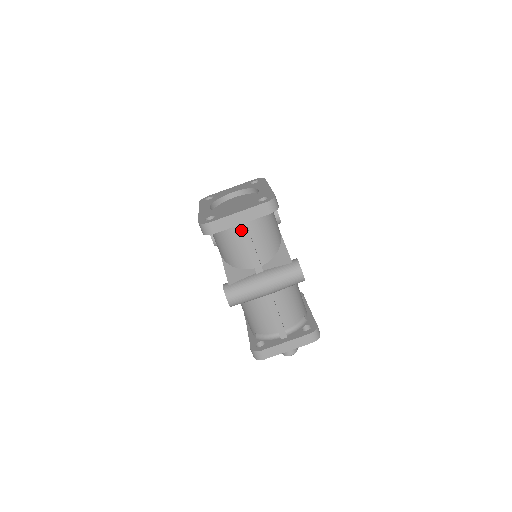
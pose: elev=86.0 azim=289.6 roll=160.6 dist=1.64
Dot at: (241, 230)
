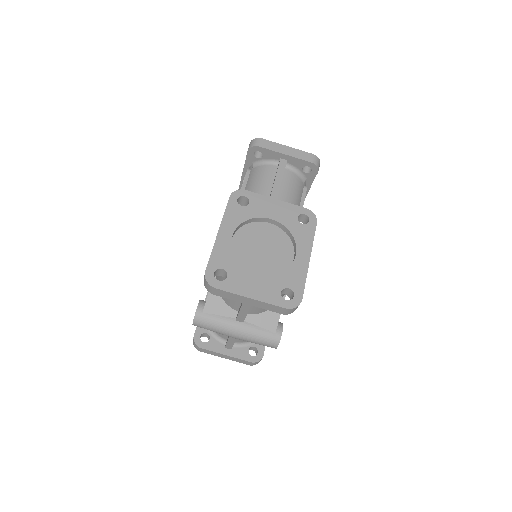
Dot at: occluded
